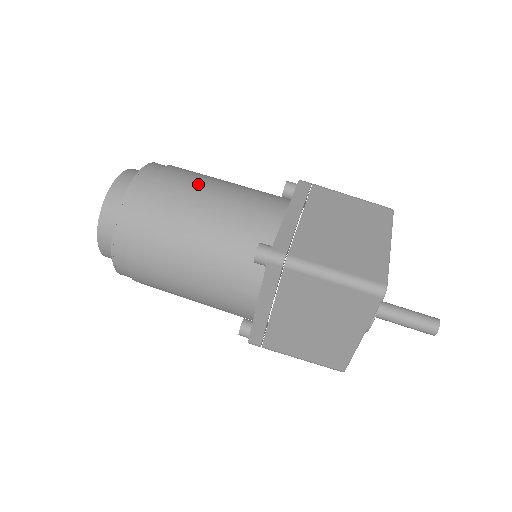
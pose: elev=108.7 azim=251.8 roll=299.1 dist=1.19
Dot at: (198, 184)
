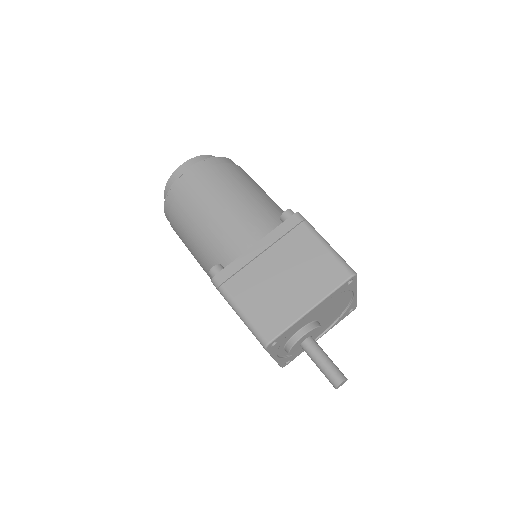
Dot at: (214, 195)
